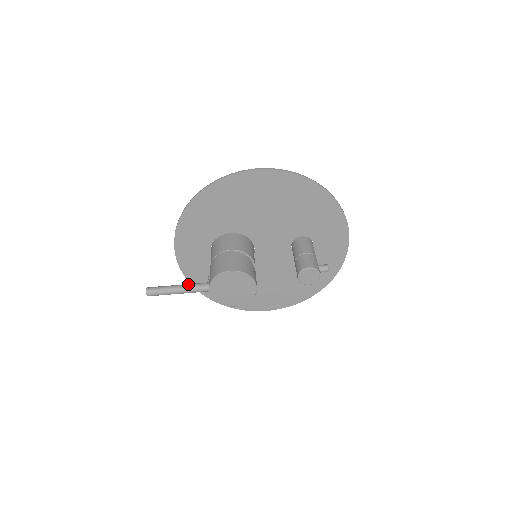
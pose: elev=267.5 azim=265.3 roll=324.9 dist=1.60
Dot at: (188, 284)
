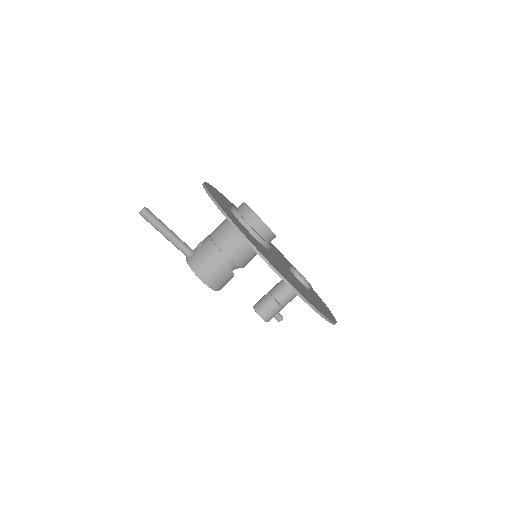
Dot at: (176, 240)
